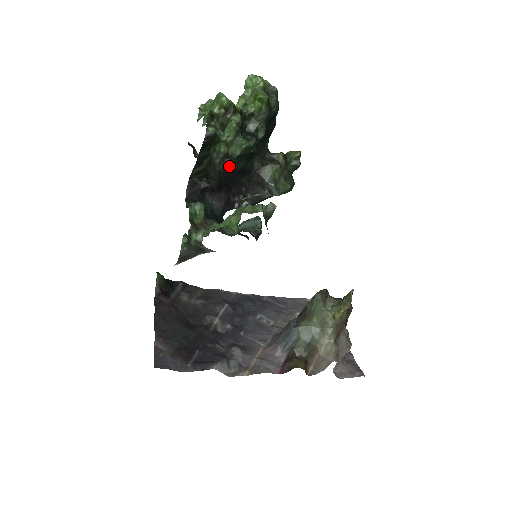
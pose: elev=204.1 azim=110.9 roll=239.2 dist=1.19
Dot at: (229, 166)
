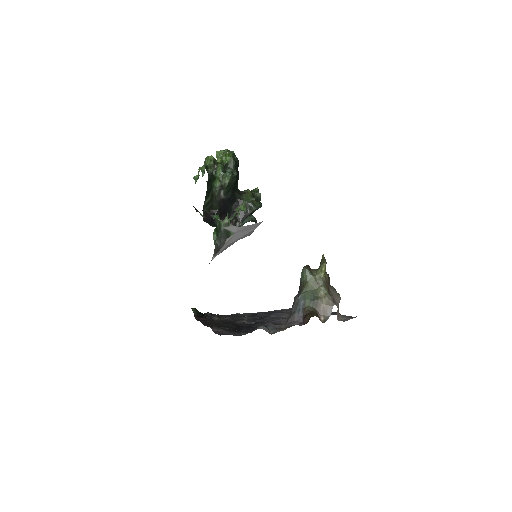
Dot at: (223, 196)
